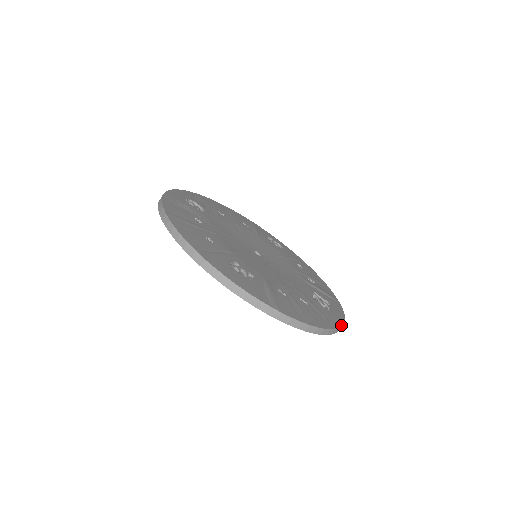
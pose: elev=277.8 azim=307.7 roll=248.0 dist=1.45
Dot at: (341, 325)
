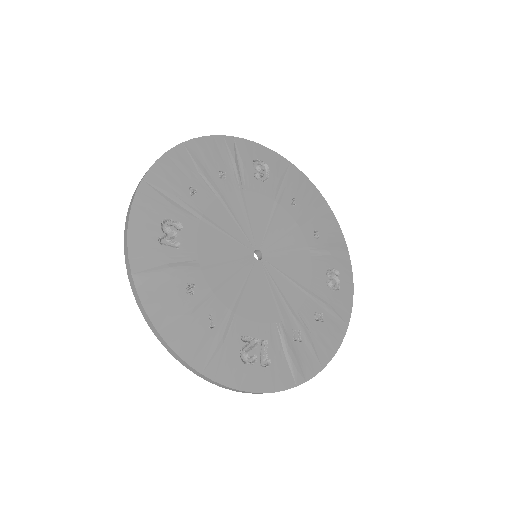
Dot at: (226, 384)
